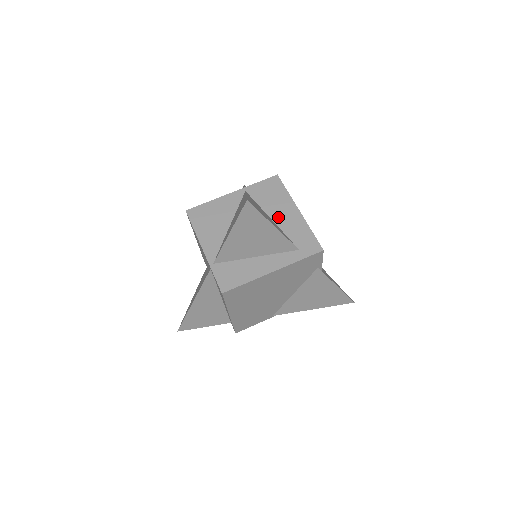
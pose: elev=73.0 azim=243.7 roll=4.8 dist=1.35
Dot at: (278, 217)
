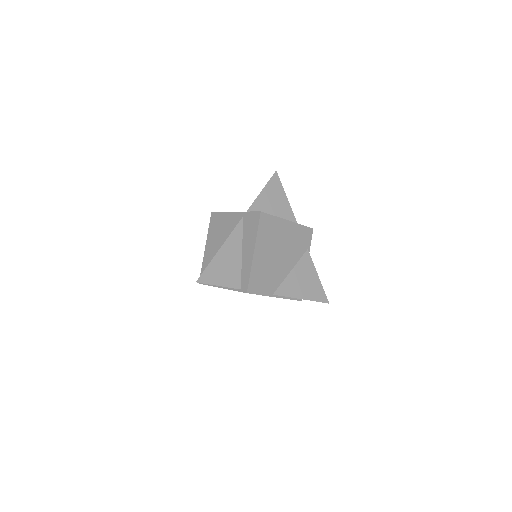
Dot at: occluded
